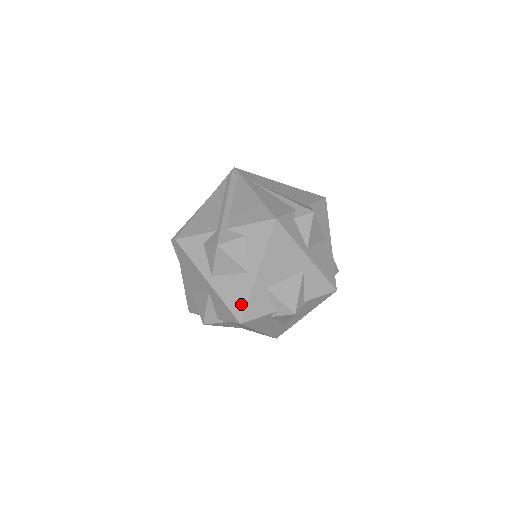
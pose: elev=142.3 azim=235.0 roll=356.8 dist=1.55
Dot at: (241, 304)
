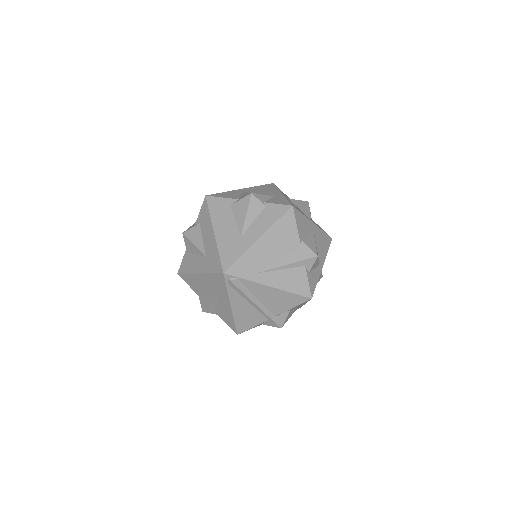
Dot at: occluded
